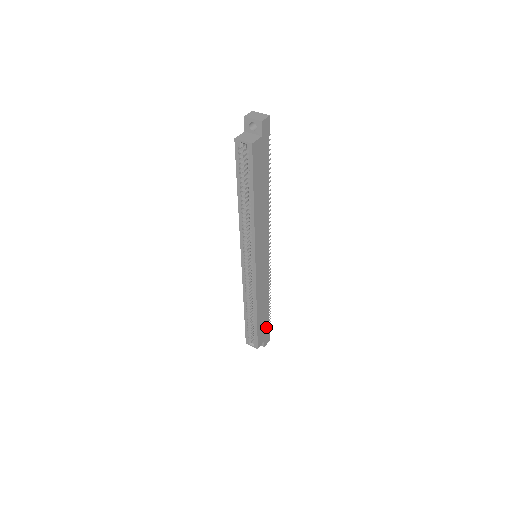
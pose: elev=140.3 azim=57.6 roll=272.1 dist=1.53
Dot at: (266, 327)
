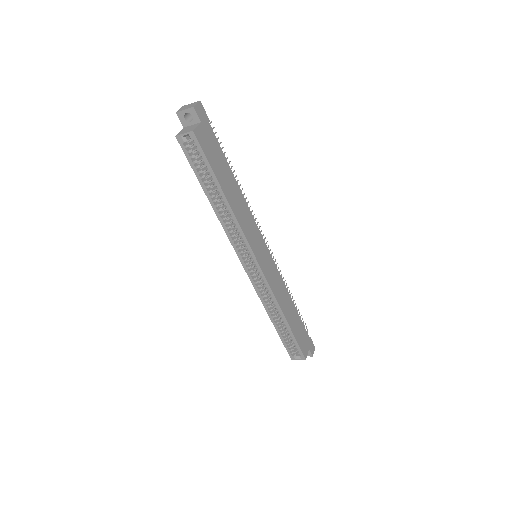
Dot at: (304, 333)
